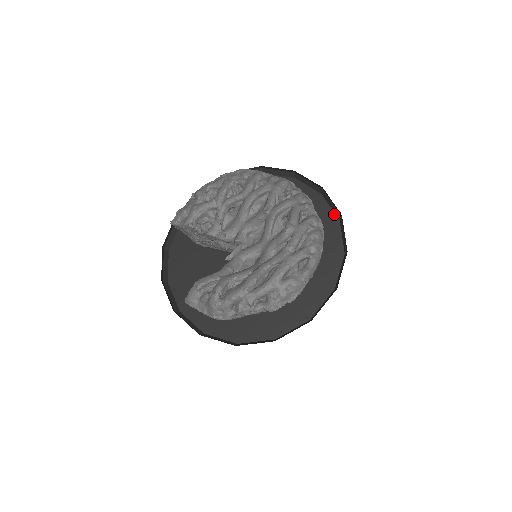
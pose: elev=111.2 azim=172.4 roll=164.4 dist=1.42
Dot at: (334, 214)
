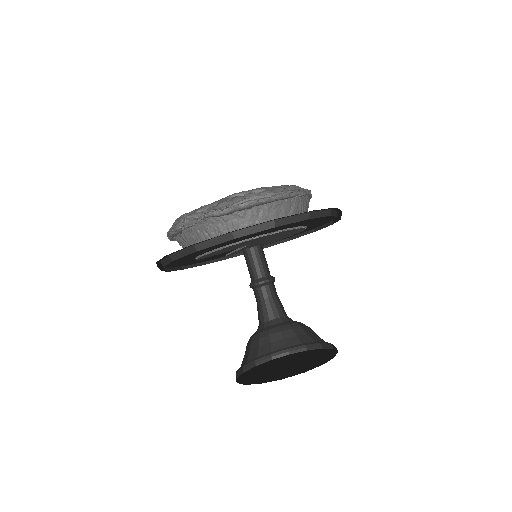
Dot at: occluded
